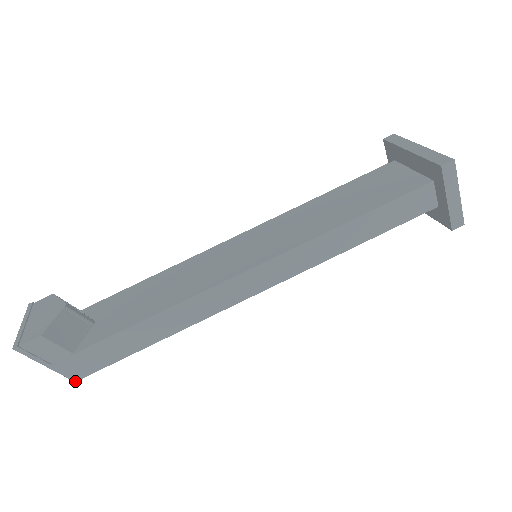
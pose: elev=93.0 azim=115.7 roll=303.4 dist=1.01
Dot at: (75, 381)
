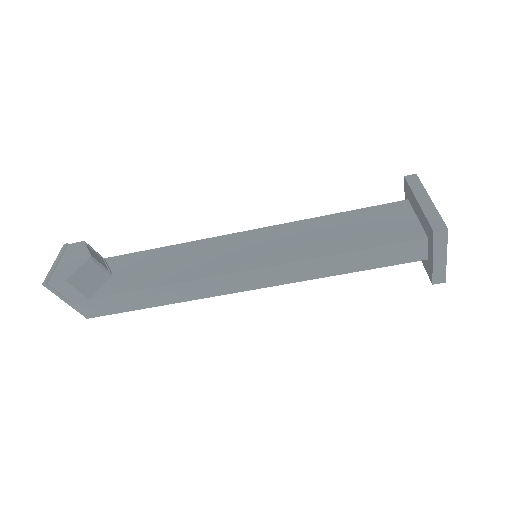
Dot at: (87, 318)
